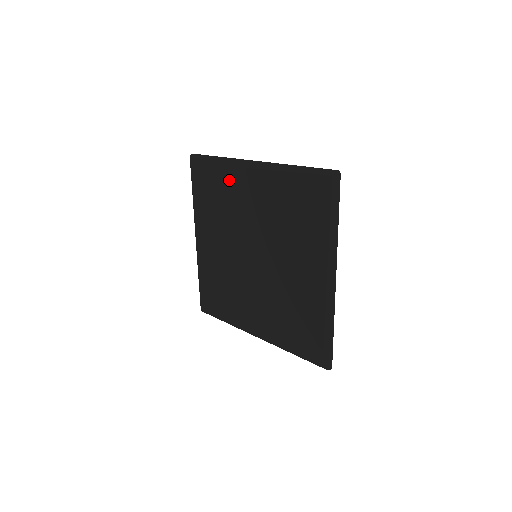
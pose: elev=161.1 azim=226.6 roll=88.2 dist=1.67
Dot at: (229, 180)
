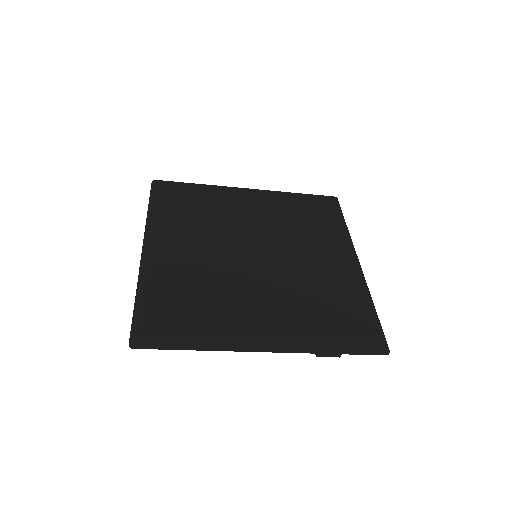
Dot at: (219, 196)
